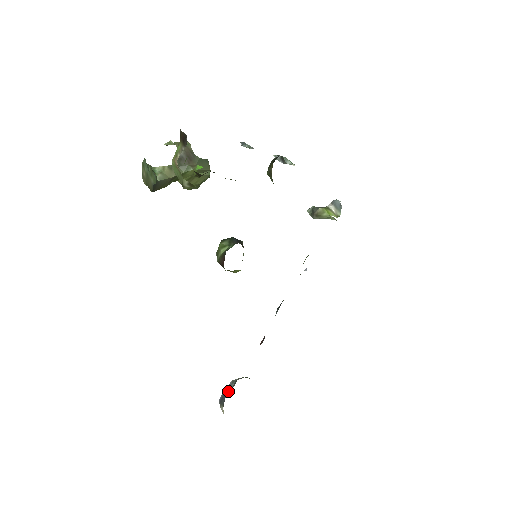
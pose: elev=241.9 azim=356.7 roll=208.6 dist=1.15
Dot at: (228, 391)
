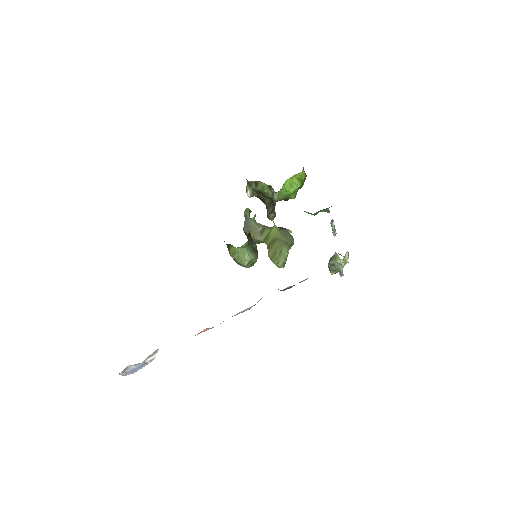
Dot at: occluded
